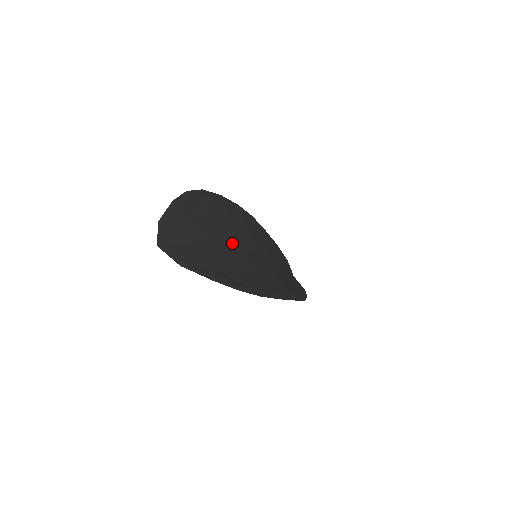
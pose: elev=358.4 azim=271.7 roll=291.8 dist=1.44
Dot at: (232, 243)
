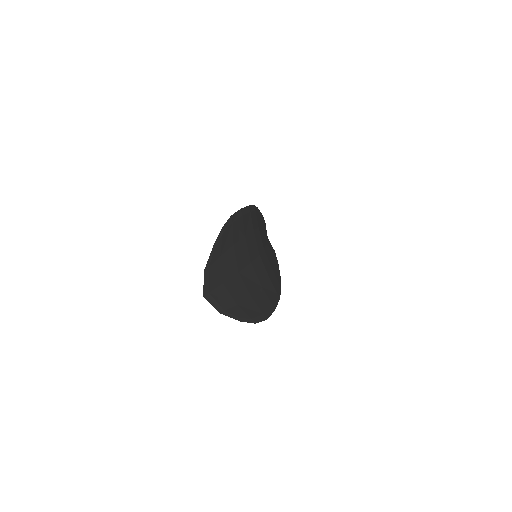
Dot at: (246, 260)
